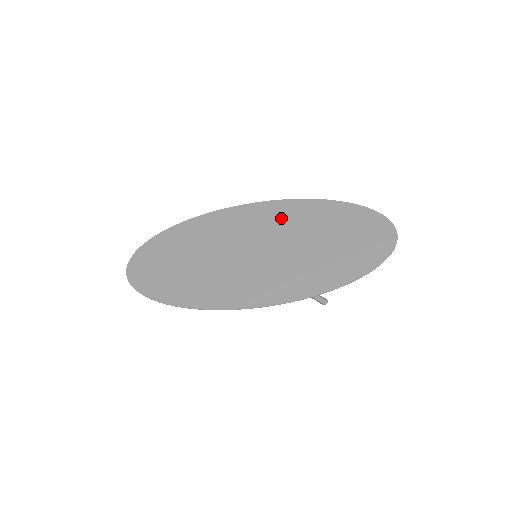
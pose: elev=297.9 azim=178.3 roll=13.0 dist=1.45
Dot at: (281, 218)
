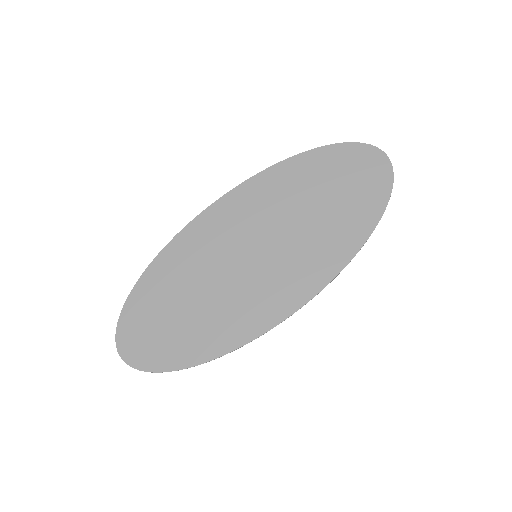
Dot at: (257, 201)
